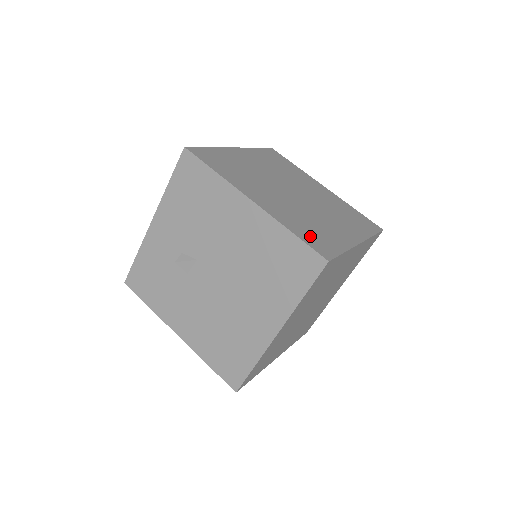
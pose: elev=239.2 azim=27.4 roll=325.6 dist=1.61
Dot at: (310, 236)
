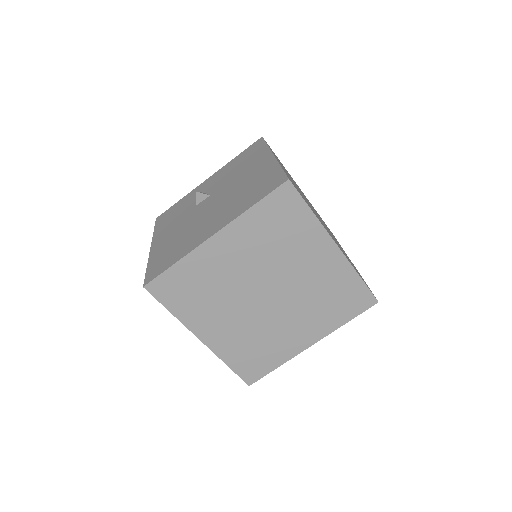
Dot at: occluded
